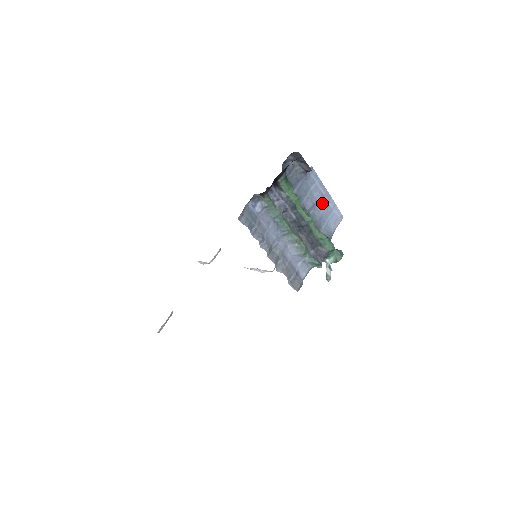
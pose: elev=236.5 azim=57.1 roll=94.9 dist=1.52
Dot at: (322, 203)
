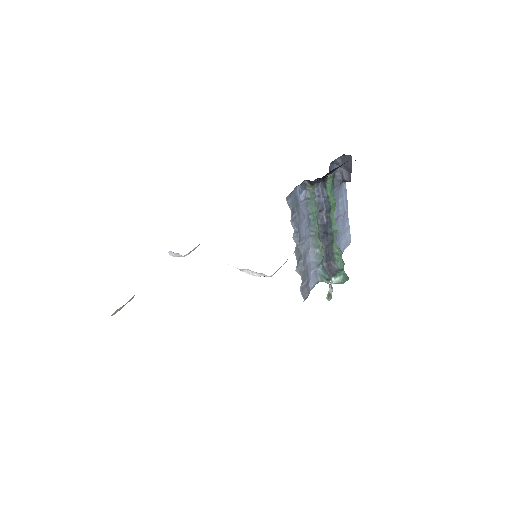
Dot at: (342, 220)
